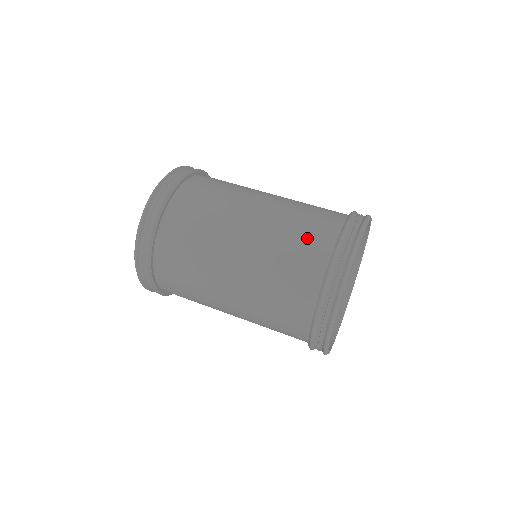
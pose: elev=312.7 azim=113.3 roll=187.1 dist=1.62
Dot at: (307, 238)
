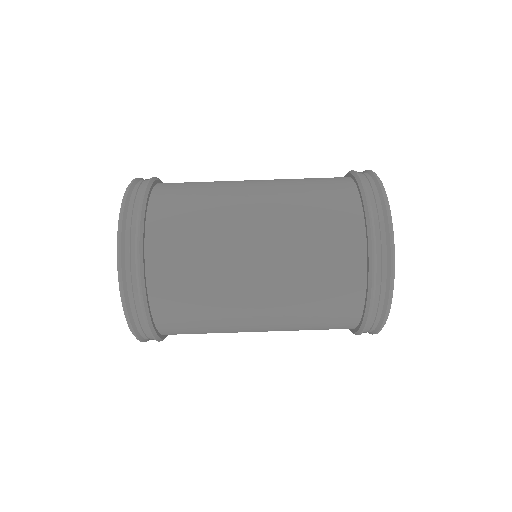
Dot at: (330, 317)
